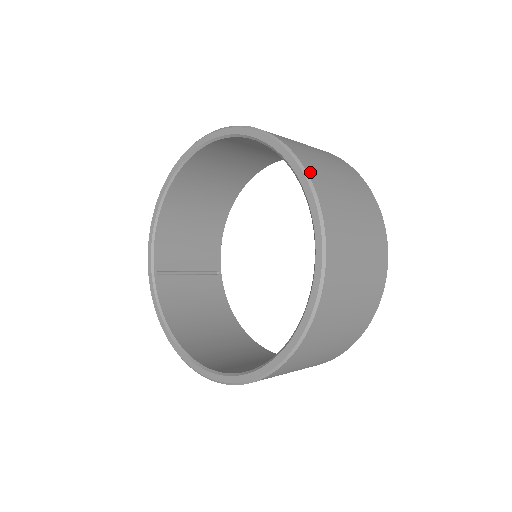
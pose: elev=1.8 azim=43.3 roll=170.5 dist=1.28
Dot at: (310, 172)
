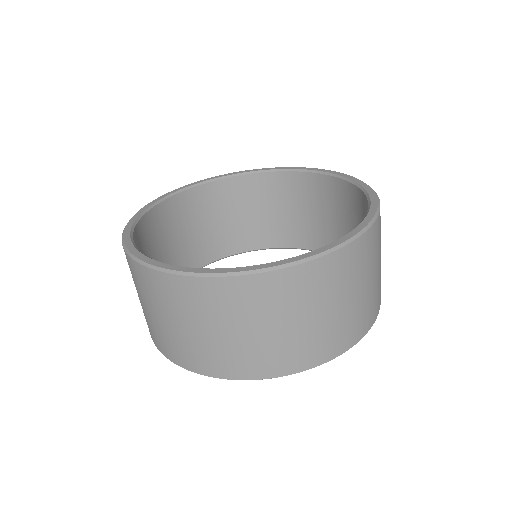
Dot at: occluded
